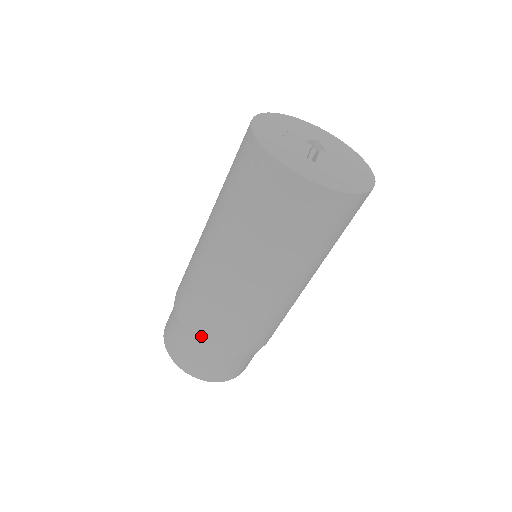
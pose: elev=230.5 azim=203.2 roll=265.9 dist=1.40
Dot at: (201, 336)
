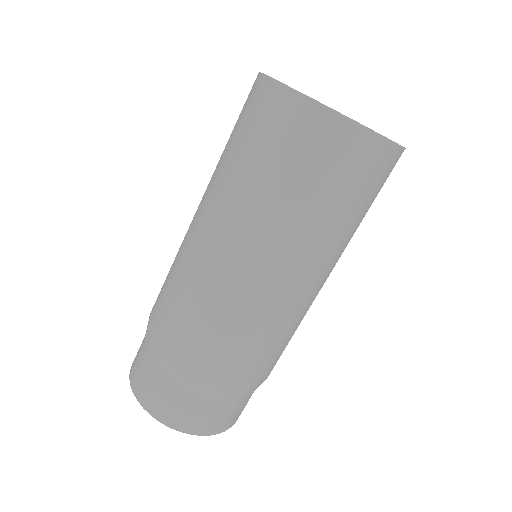
Dot at: (177, 353)
